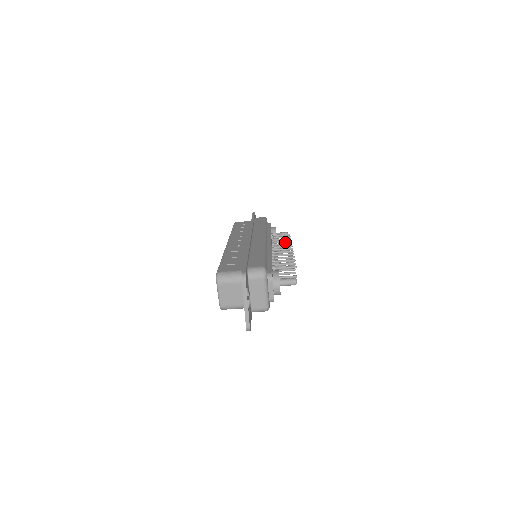
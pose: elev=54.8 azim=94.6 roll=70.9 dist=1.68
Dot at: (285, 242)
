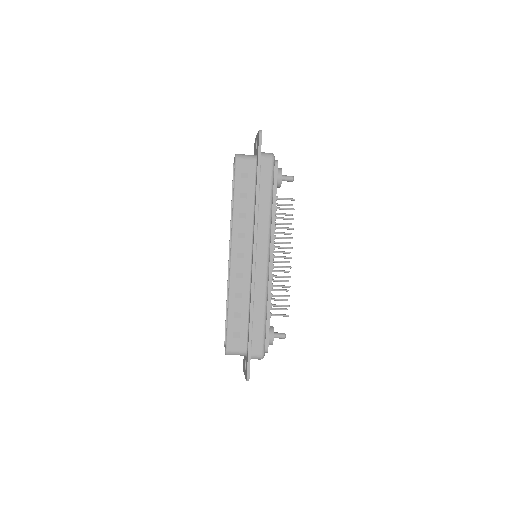
Dot at: (287, 229)
